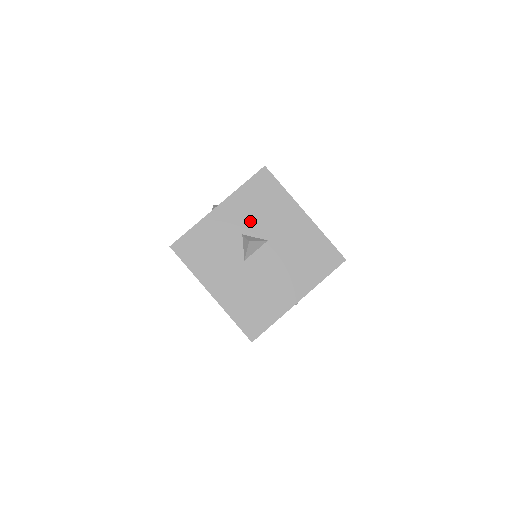
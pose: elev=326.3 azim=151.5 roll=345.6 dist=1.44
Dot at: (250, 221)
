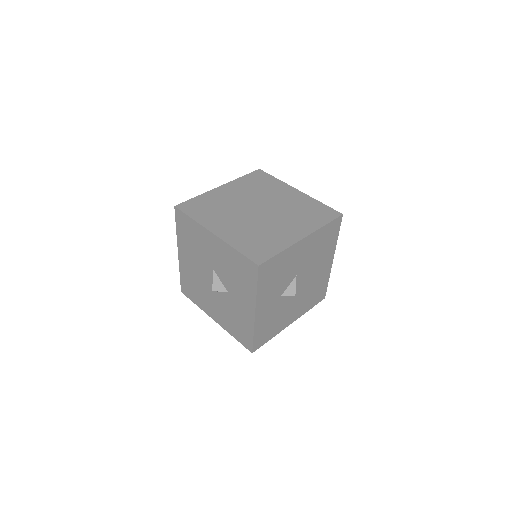
Dot at: (279, 288)
